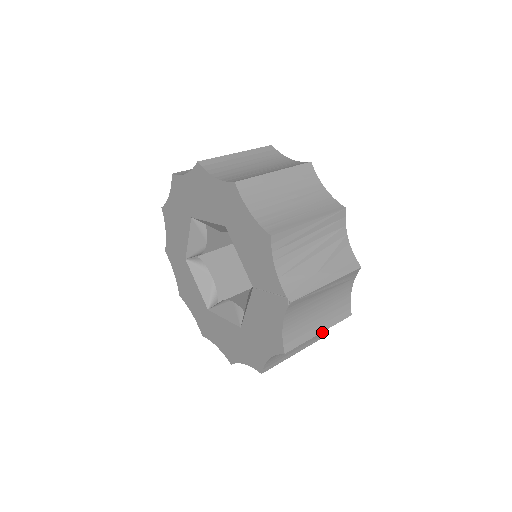
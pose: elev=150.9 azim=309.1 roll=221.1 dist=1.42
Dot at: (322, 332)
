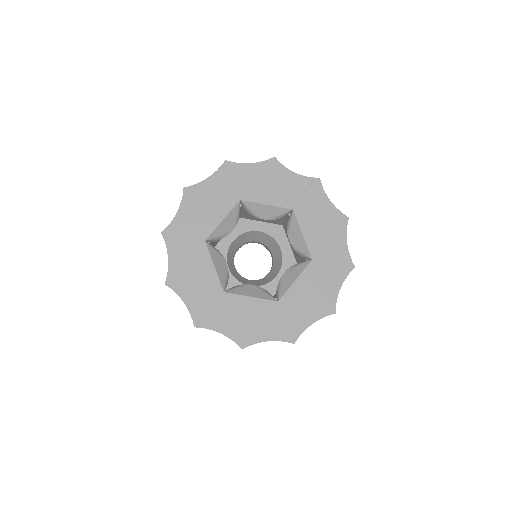
Dot at: occluded
